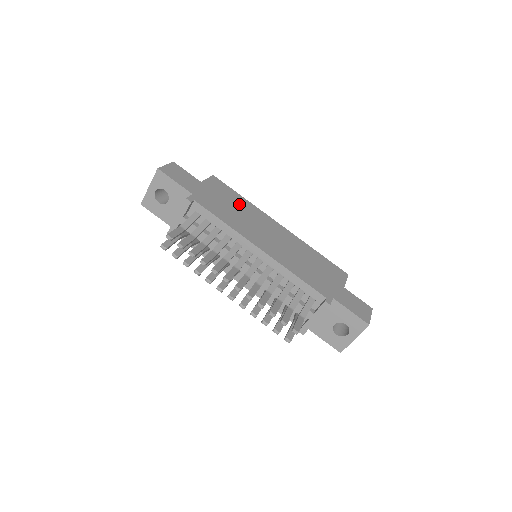
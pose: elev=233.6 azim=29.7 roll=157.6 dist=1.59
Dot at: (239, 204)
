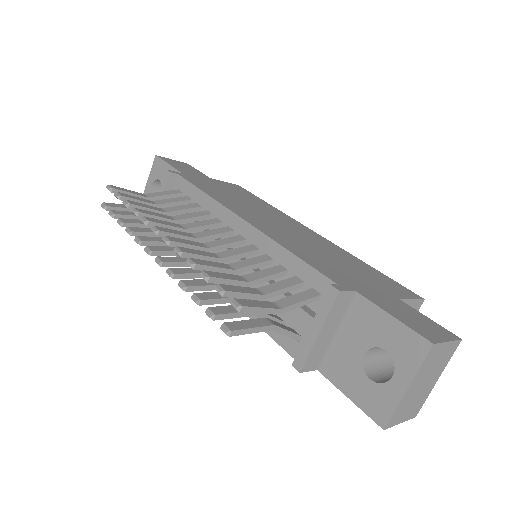
Dot at: (254, 201)
